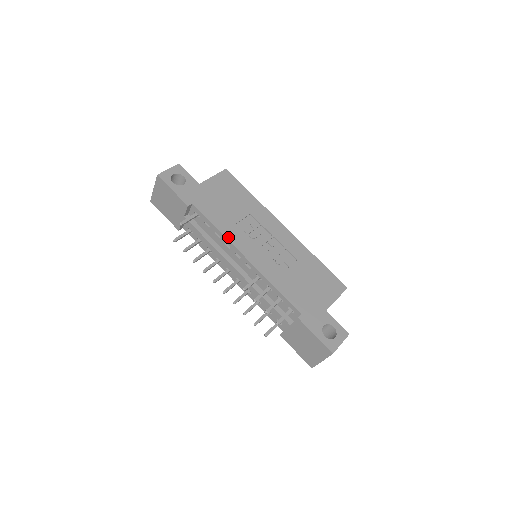
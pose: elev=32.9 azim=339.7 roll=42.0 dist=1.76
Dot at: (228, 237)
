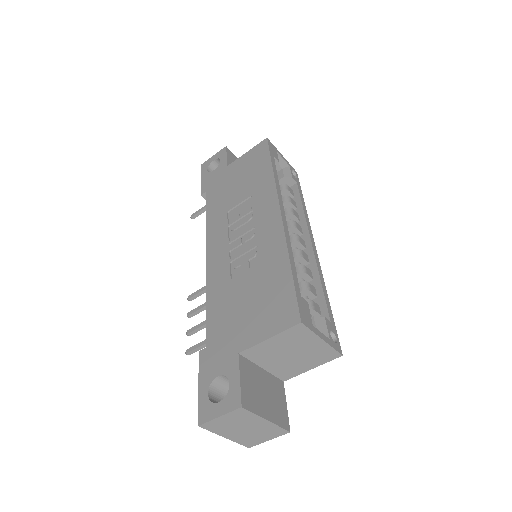
Dot at: (208, 230)
